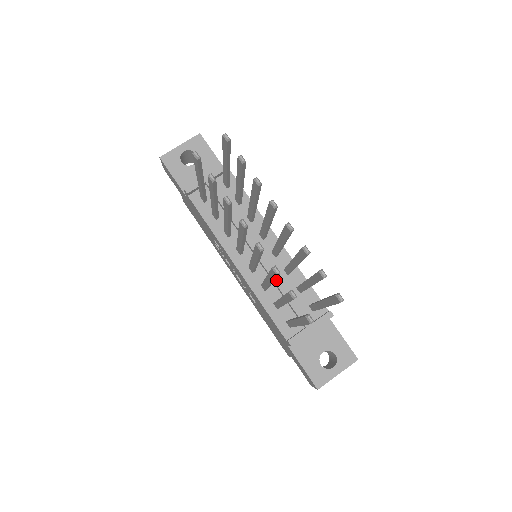
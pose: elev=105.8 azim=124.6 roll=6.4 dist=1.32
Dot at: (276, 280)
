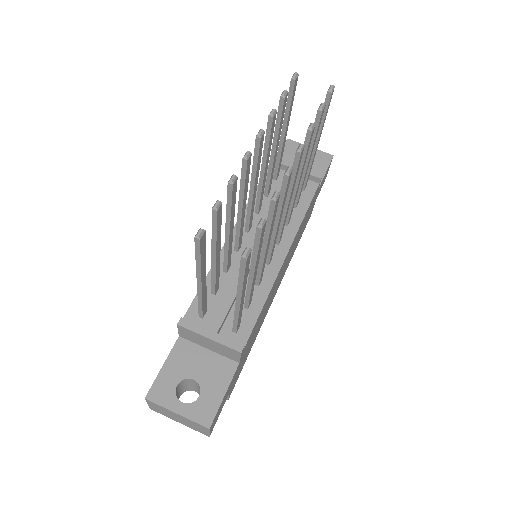
Dot at: occluded
